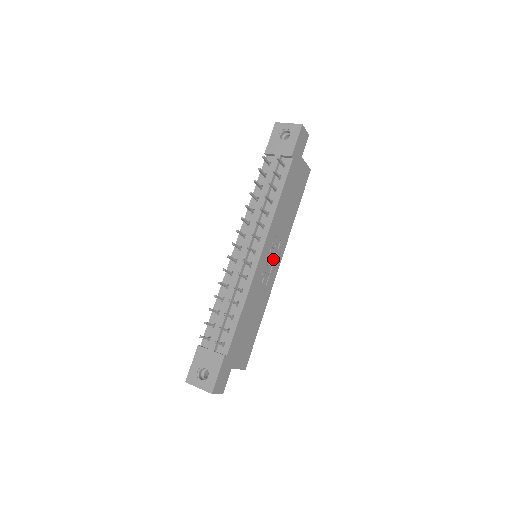
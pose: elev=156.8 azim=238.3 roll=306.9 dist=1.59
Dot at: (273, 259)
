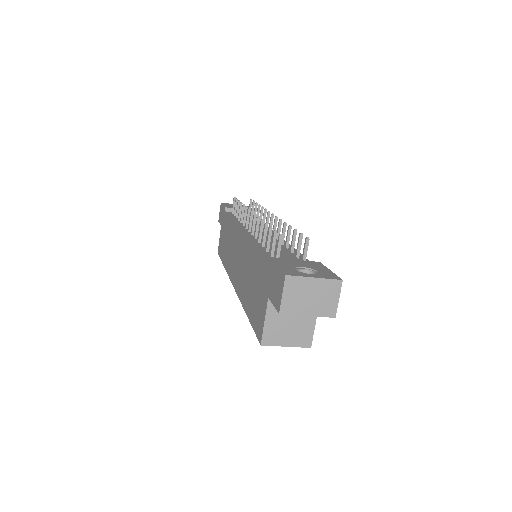
Dot at: occluded
